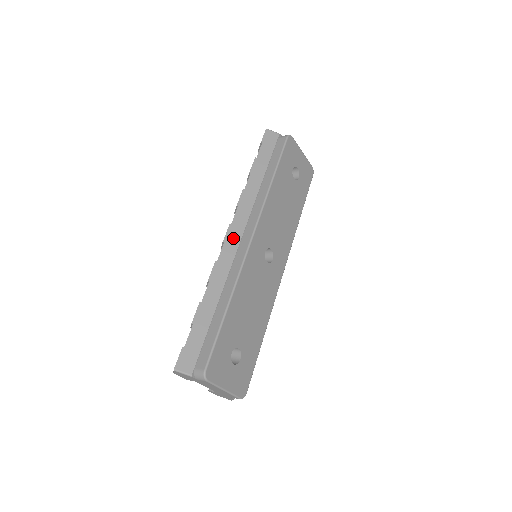
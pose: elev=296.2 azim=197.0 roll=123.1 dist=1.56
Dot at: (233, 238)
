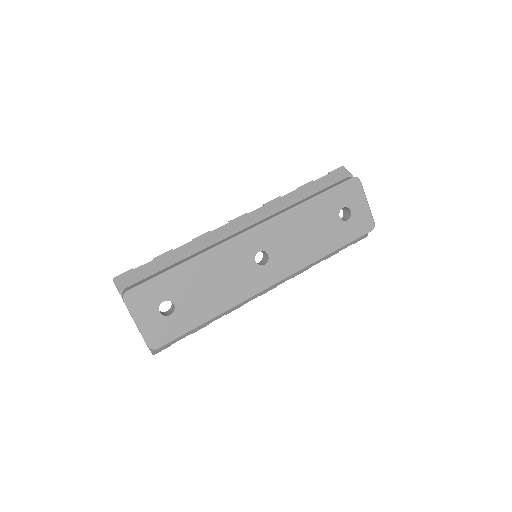
Dot at: (239, 224)
